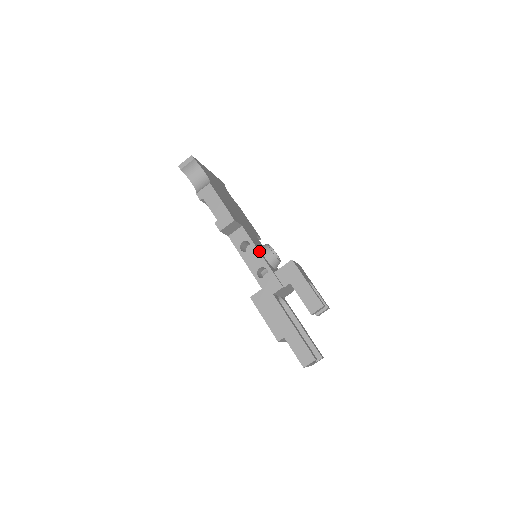
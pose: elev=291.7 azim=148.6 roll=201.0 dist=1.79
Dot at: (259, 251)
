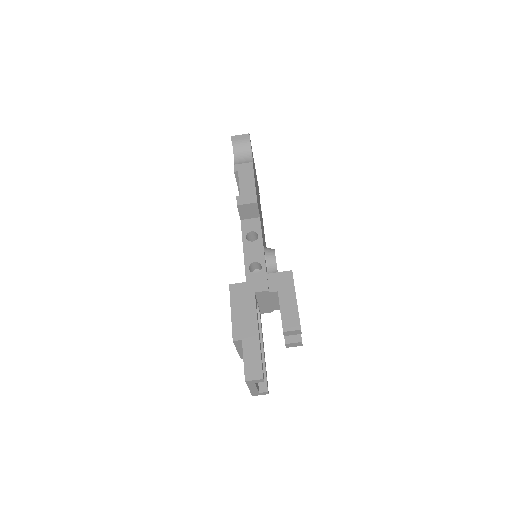
Dot at: (263, 247)
